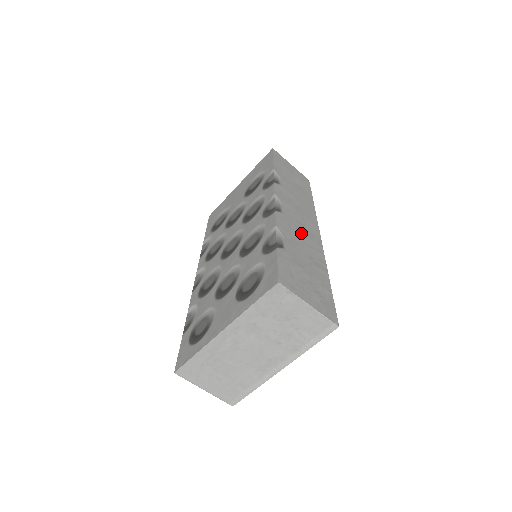
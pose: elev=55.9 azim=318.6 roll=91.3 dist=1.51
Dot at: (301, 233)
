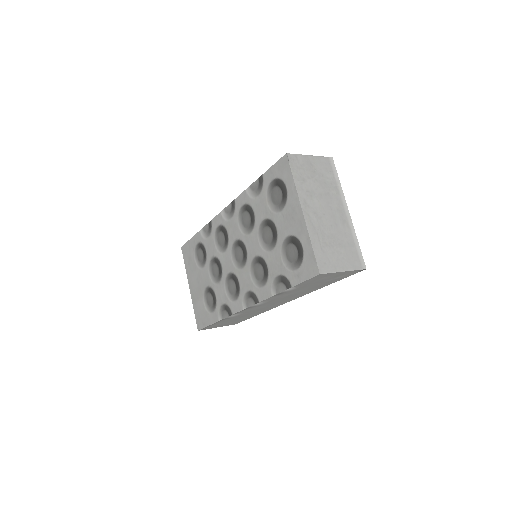
Dot at: occluded
